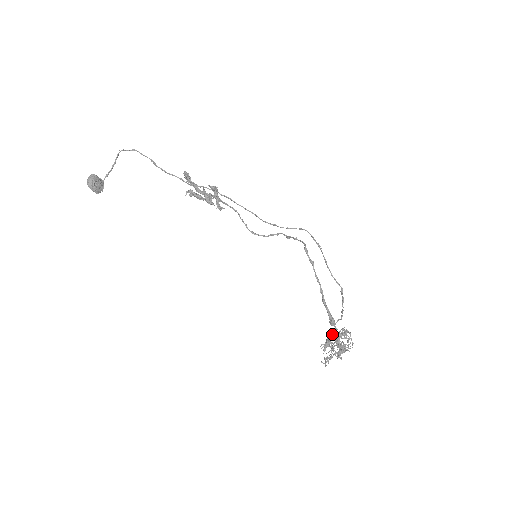
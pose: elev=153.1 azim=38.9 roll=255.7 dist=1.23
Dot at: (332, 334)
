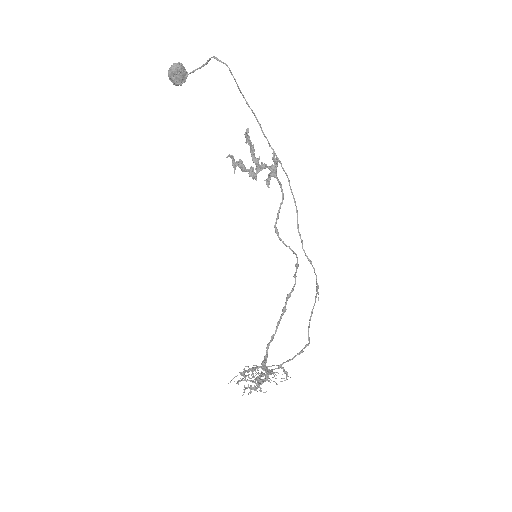
Dot at: (263, 367)
